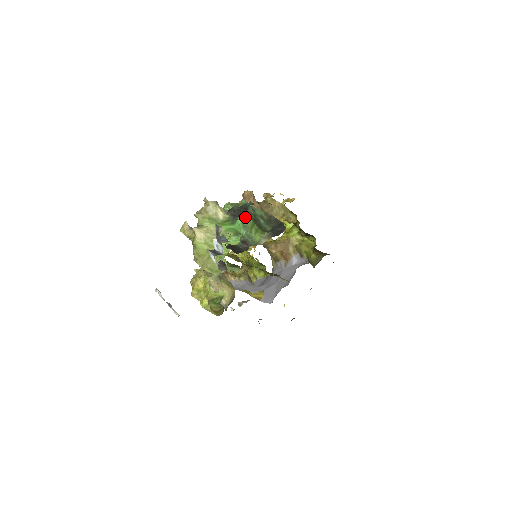
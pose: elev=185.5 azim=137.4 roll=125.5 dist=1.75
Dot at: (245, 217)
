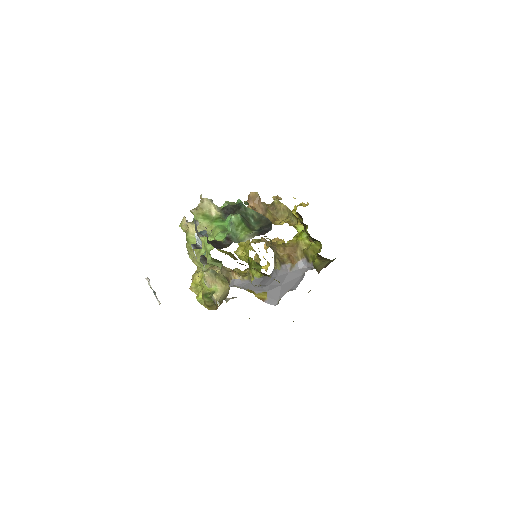
Dot at: (233, 215)
